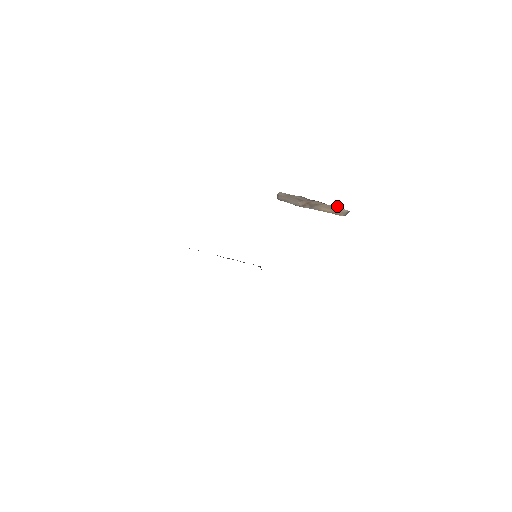
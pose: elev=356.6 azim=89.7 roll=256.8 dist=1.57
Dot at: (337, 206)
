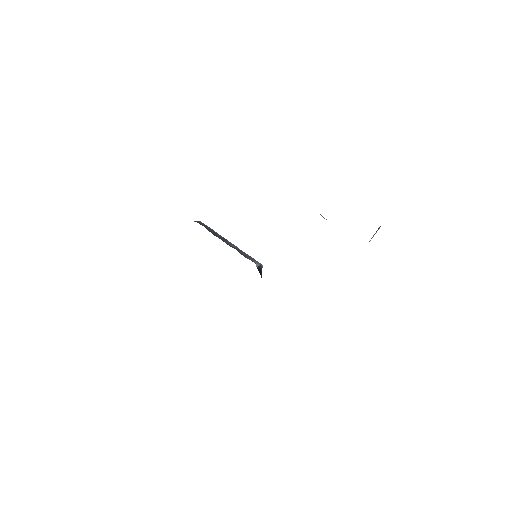
Dot at: occluded
